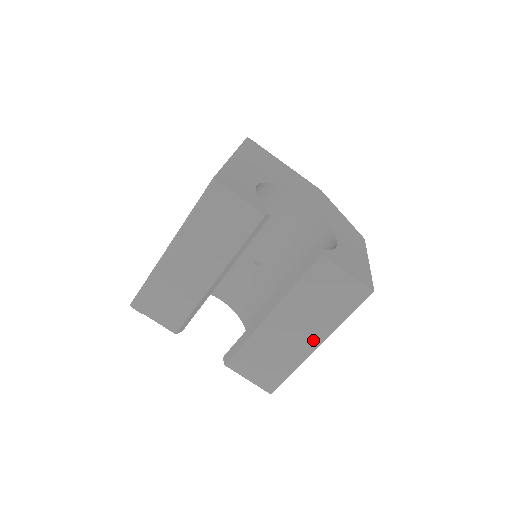
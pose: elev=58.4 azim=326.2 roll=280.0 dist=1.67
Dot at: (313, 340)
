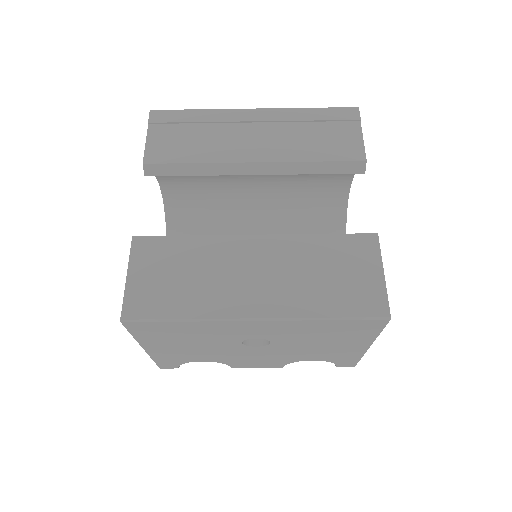
Dot at: (261, 306)
